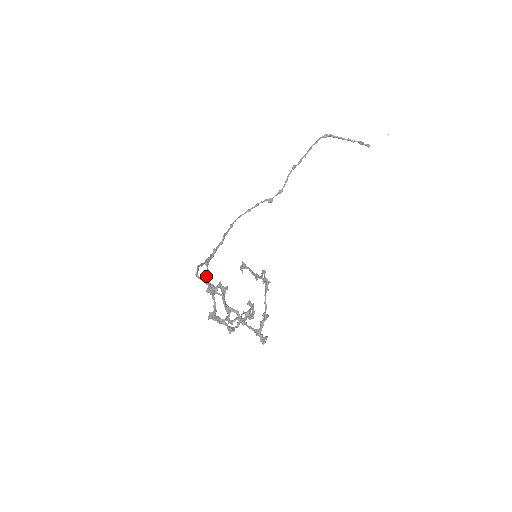
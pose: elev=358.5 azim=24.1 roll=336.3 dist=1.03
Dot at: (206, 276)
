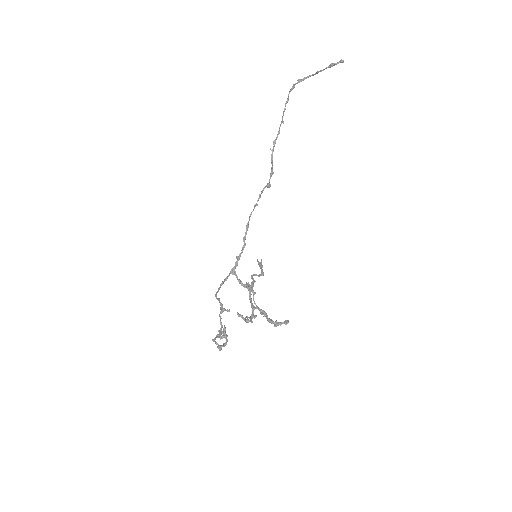
Dot at: occluded
